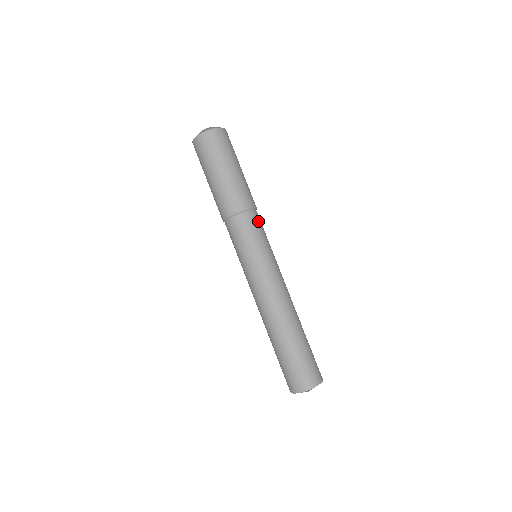
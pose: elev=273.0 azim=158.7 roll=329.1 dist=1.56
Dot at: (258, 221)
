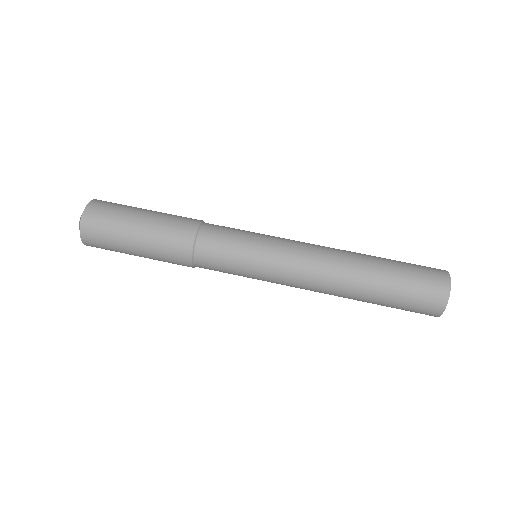
Dot at: (219, 227)
